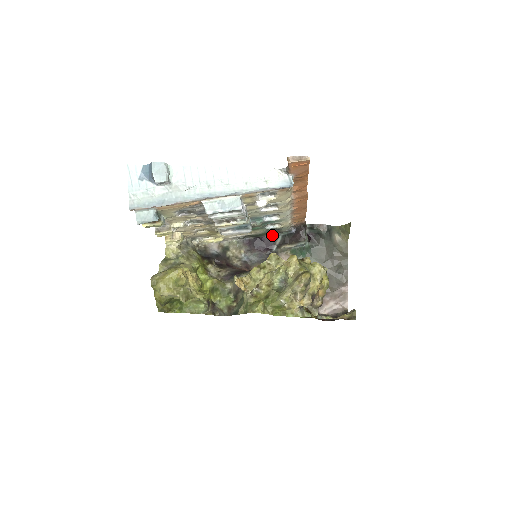
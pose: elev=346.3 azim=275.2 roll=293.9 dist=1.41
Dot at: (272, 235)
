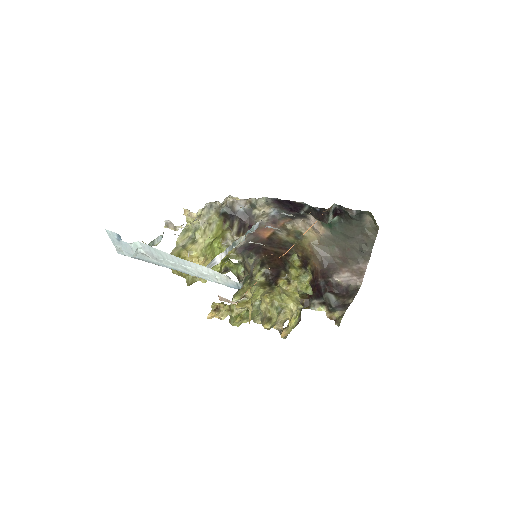
Dot at: (299, 202)
